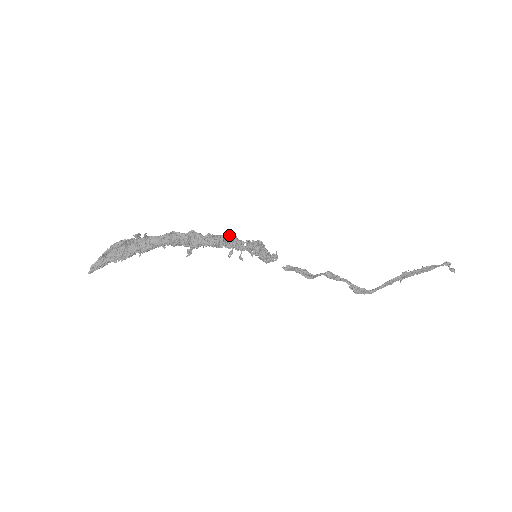
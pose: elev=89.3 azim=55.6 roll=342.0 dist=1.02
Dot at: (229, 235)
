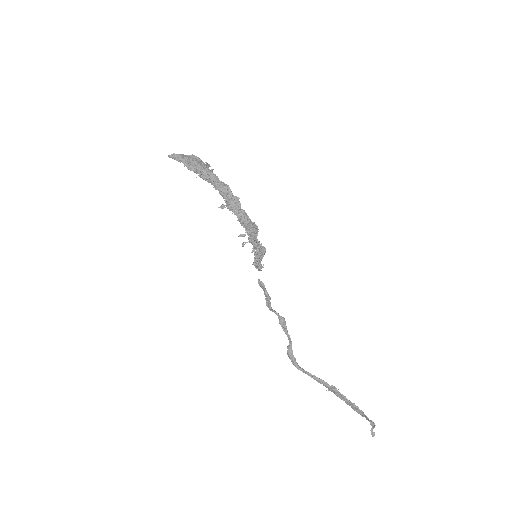
Dot at: (254, 225)
